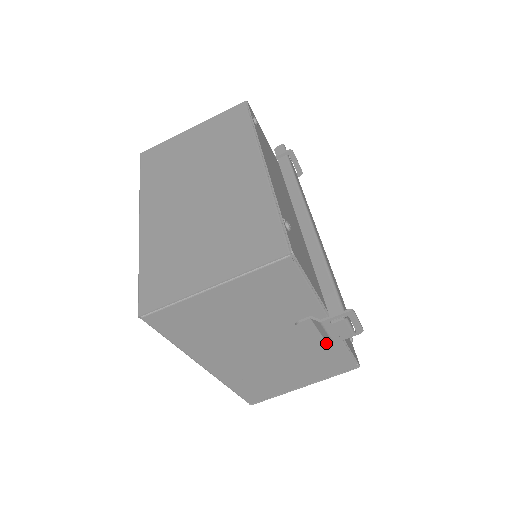
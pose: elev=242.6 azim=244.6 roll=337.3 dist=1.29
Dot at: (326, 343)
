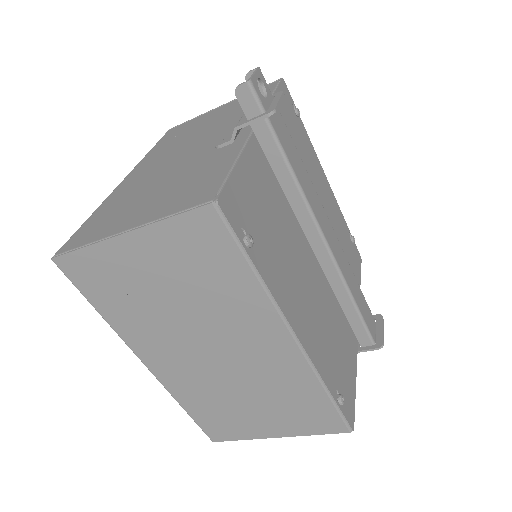
Dot at: occluded
